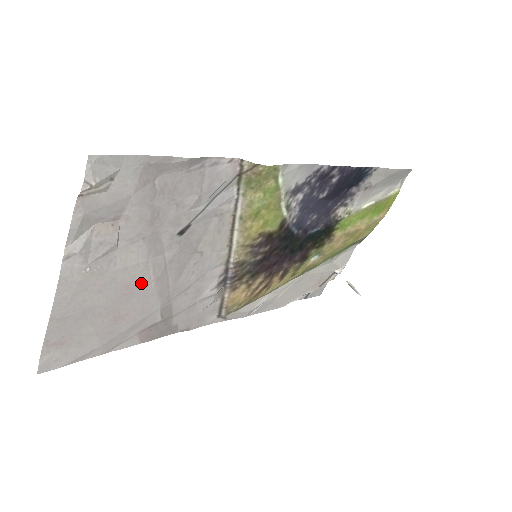
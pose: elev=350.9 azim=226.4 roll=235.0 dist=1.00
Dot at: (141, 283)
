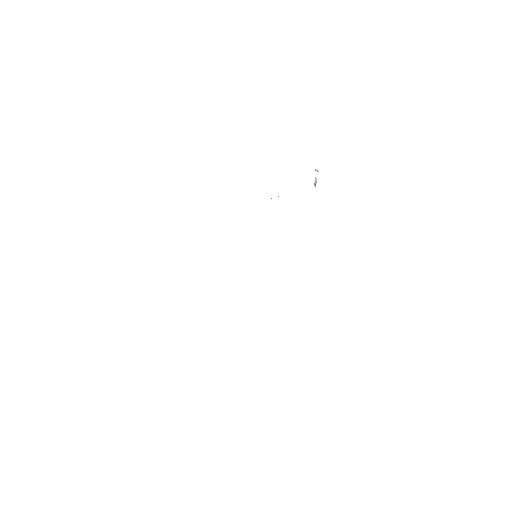
Dot at: occluded
